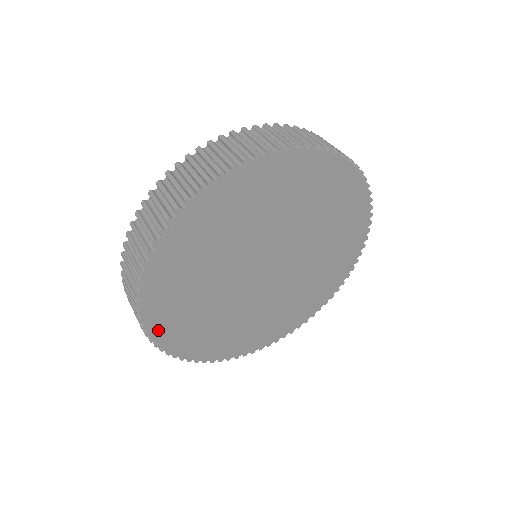
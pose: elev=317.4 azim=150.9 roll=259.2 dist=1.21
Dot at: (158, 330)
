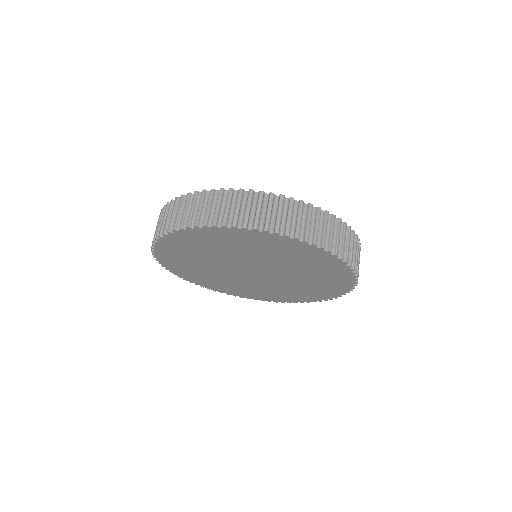
Dot at: (170, 267)
